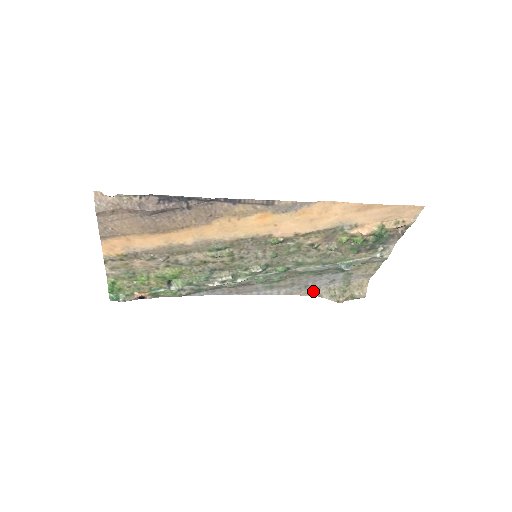
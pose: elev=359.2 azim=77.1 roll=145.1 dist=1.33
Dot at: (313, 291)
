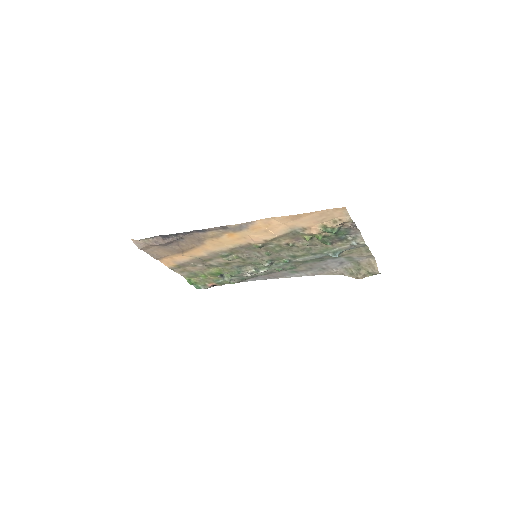
Dot at: (333, 271)
